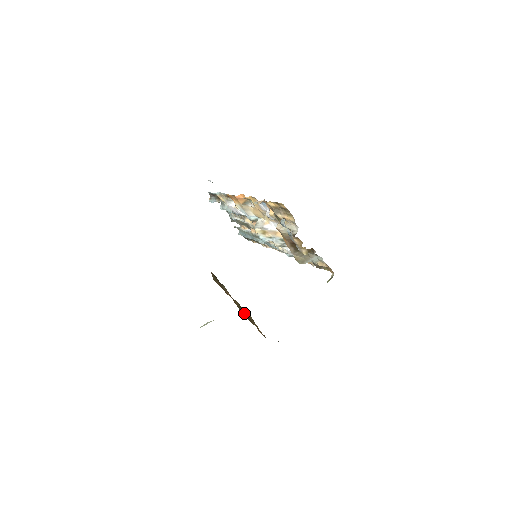
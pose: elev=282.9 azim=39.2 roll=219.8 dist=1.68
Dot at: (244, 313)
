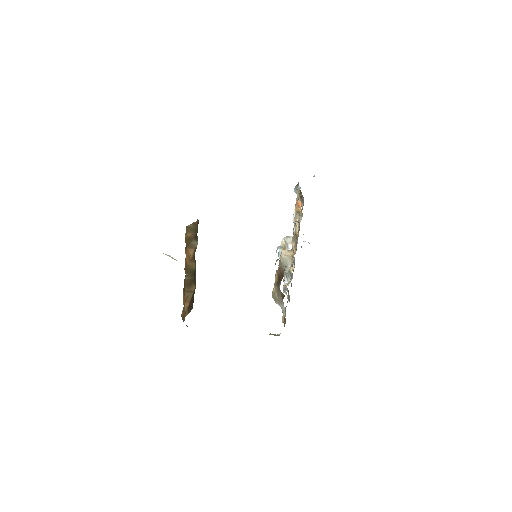
Dot at: (189, 277)
